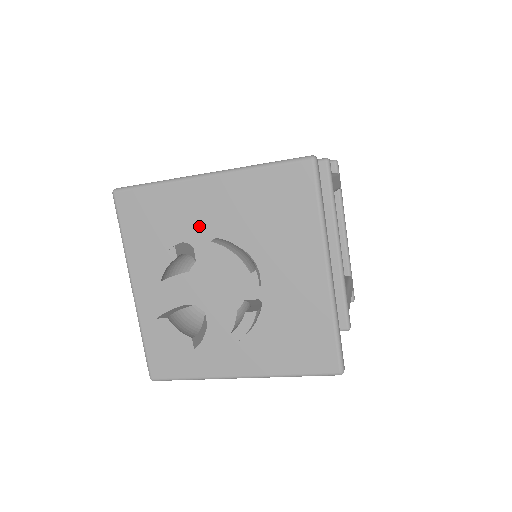
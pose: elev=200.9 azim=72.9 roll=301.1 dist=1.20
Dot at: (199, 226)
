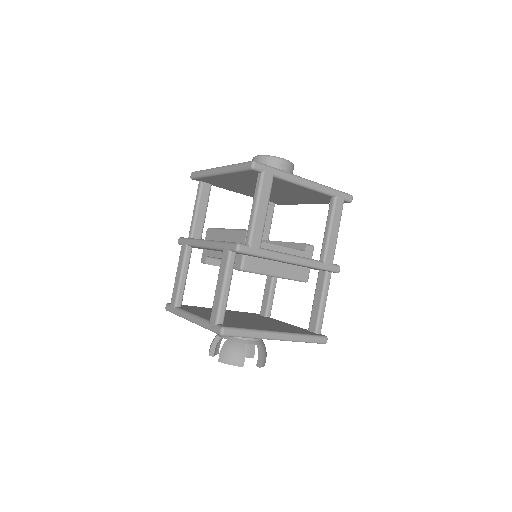
Dot at: occluded
